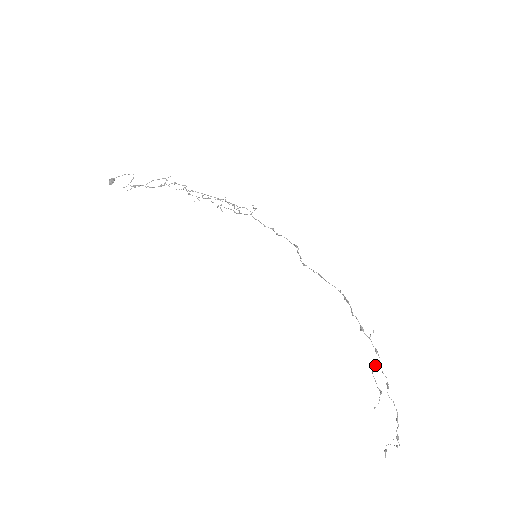
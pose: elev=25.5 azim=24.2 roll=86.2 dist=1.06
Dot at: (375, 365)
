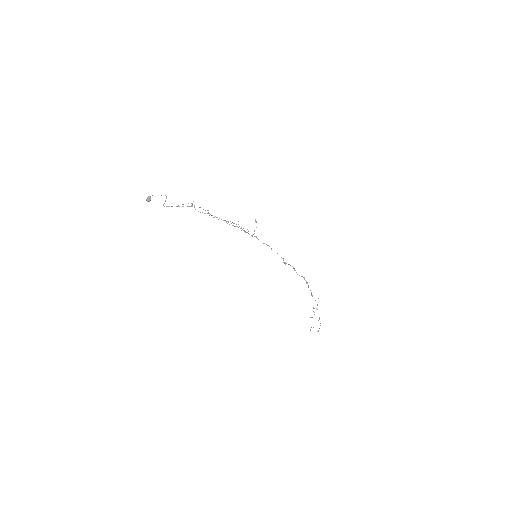
Dot at: occluded
